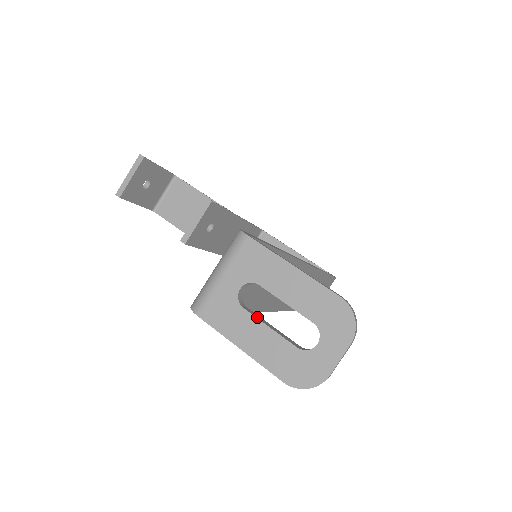
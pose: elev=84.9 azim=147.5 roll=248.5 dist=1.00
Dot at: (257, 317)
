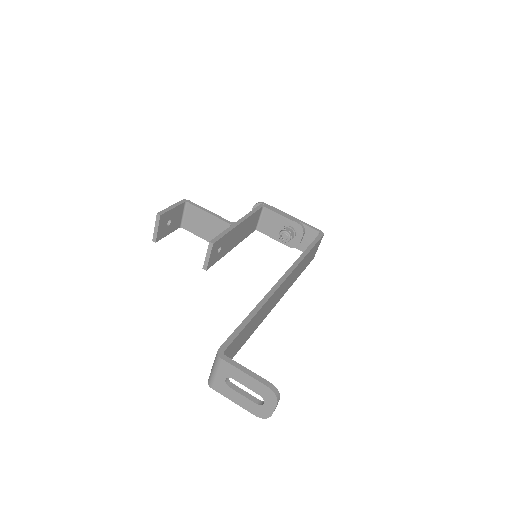
Dot at: (237, 390)
